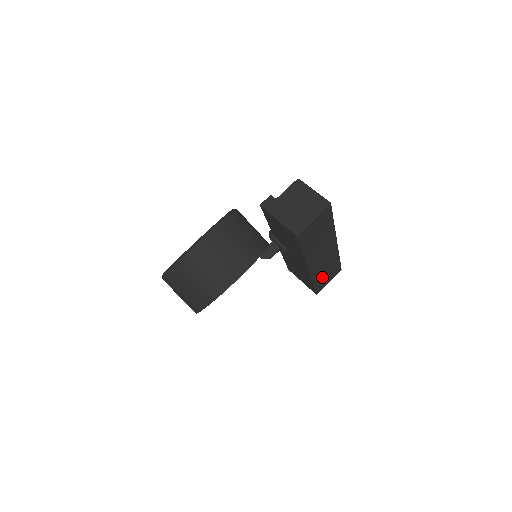
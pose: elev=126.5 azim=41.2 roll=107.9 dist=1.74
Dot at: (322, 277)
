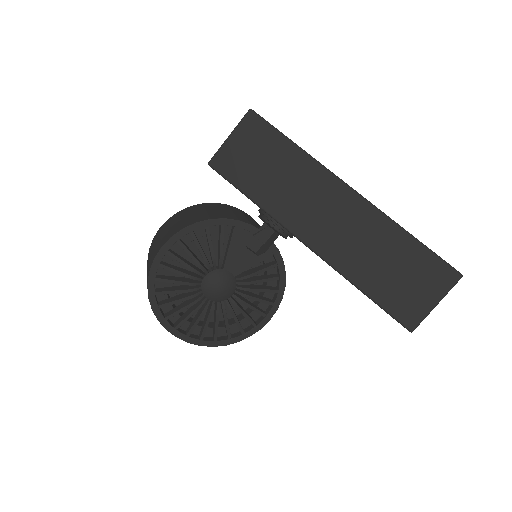
Dot at: (383, 278)
